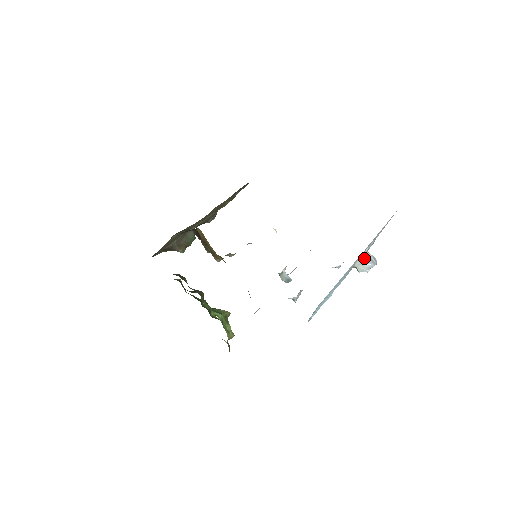
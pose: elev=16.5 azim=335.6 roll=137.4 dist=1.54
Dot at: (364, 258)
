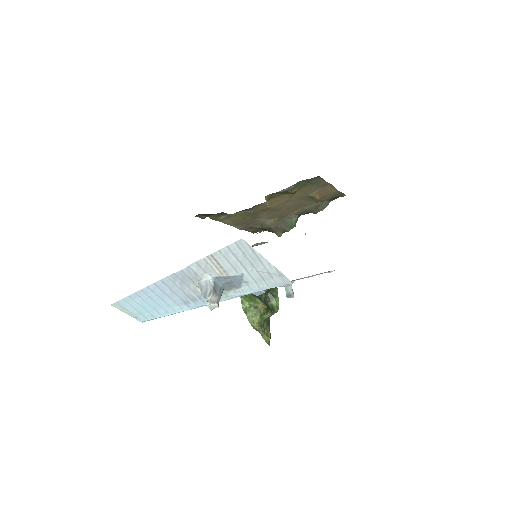
Dot at: (201, 286)
